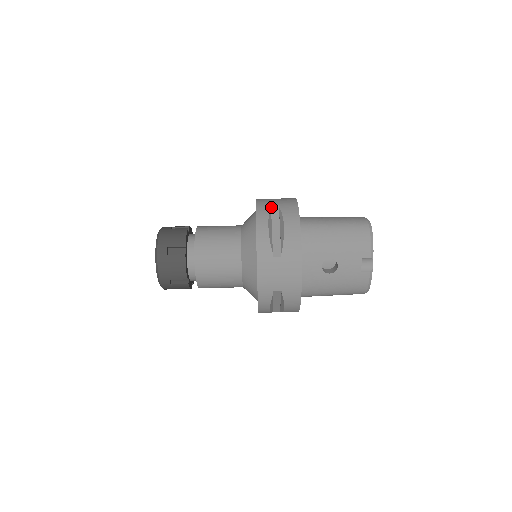
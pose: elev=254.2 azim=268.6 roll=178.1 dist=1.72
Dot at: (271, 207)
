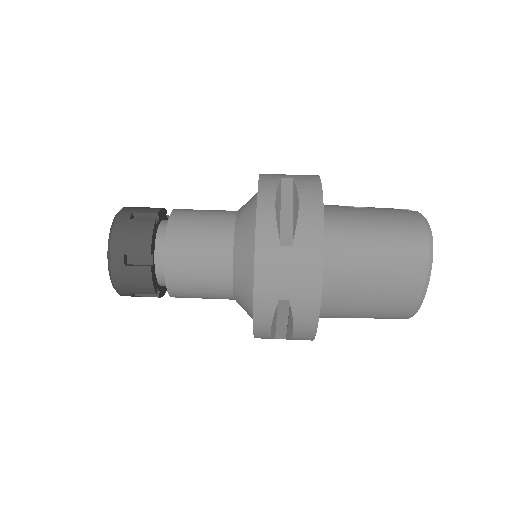
Dot at: occluded
